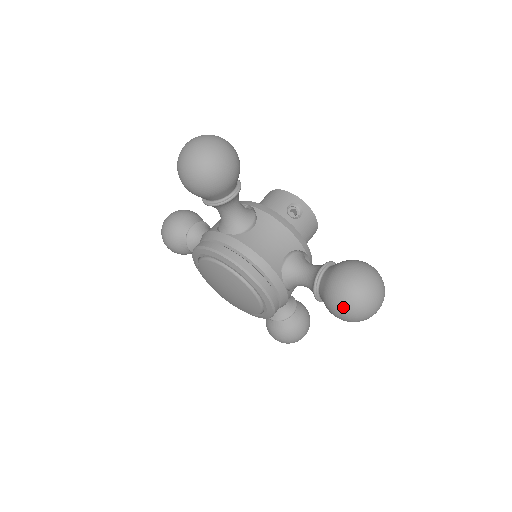
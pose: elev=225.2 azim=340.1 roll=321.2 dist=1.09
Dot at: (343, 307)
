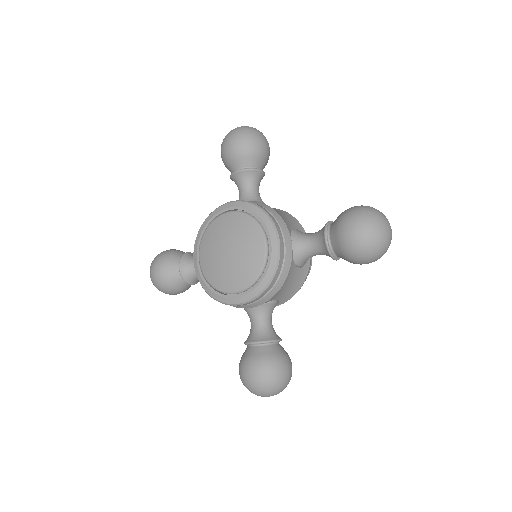
Dot at: (358, 218)
